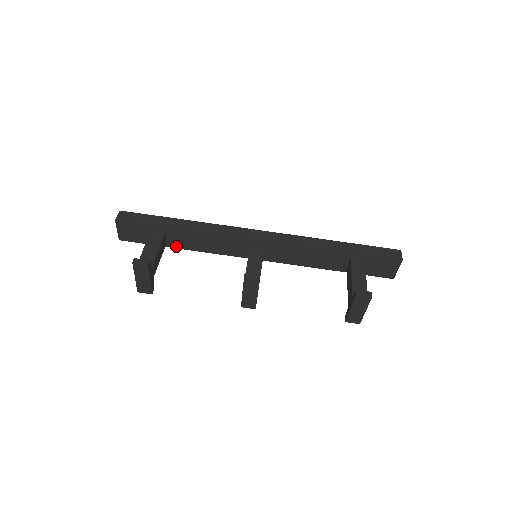
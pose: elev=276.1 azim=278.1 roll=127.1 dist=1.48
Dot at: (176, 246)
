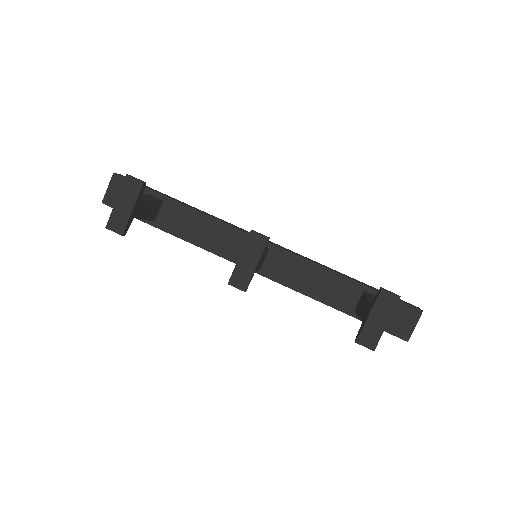
Dot at: (164, 227)
